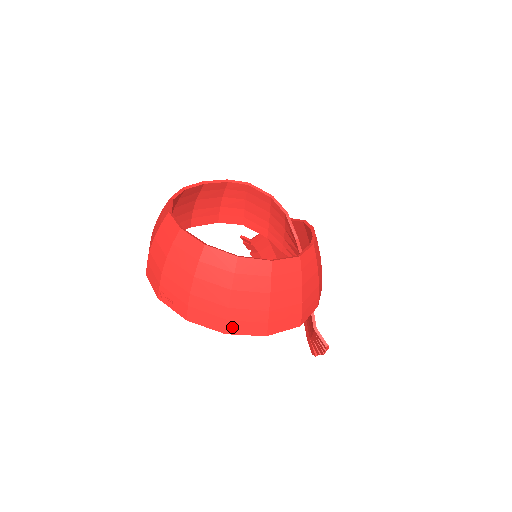
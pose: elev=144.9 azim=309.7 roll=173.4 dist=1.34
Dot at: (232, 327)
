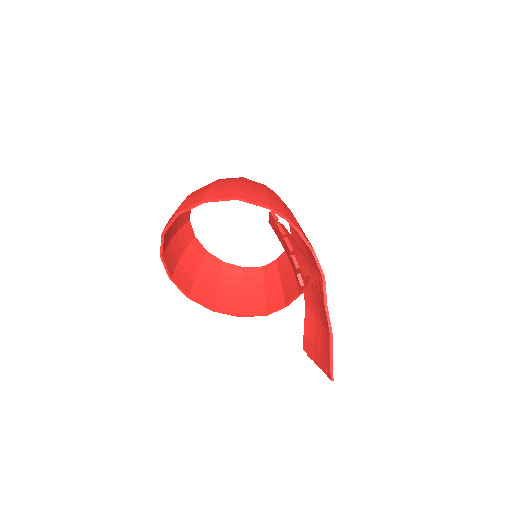
Dot at: (182, 208)
